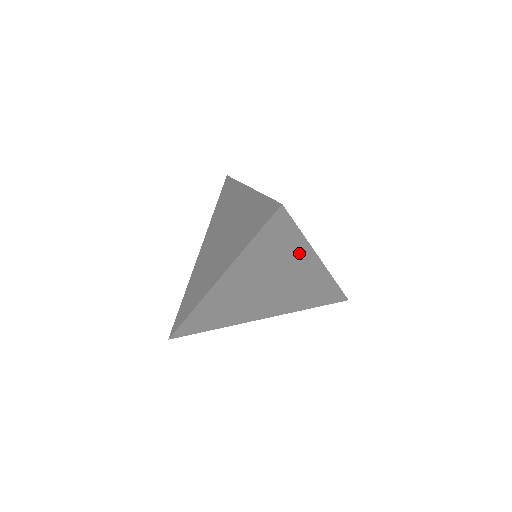
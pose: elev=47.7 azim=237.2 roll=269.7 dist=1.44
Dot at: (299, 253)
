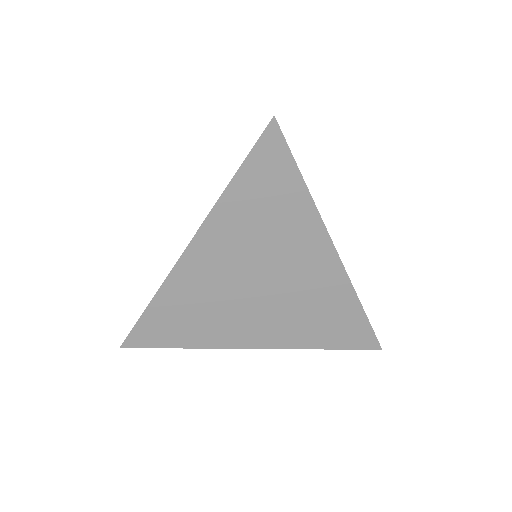
Dot at: (303, 224)
